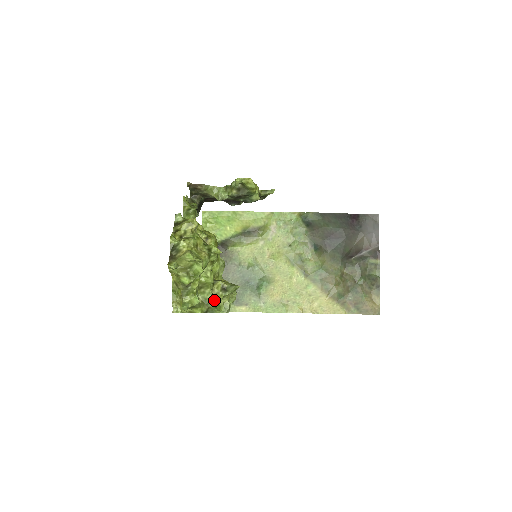
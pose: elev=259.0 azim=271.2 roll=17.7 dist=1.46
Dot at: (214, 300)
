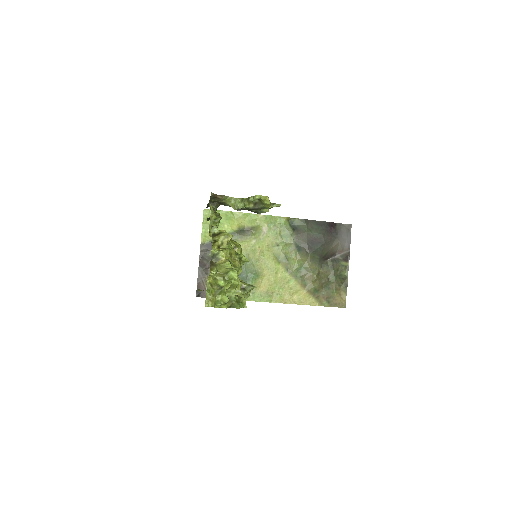
Dot at: (238, 298)
